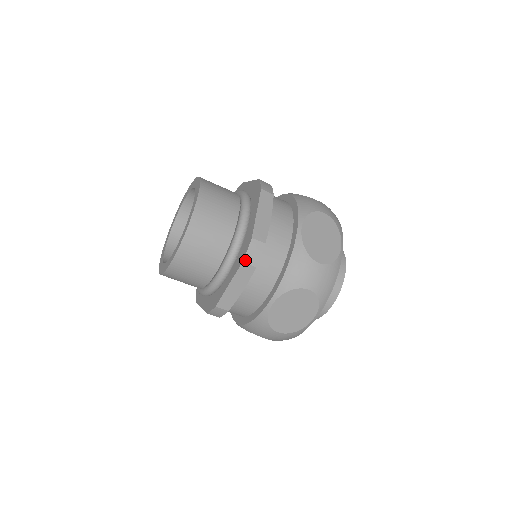
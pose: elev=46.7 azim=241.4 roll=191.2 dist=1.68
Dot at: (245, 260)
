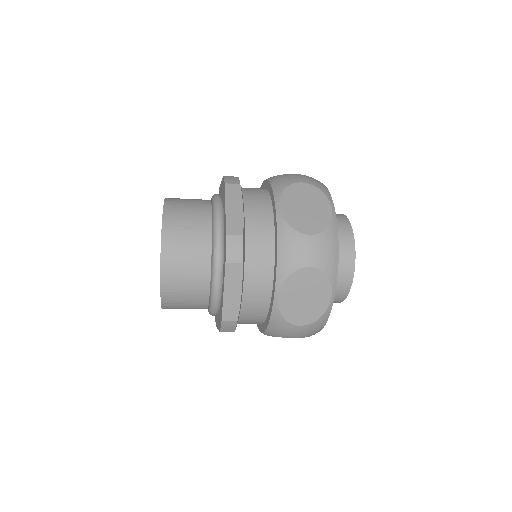
Dot at: (221, 331)
